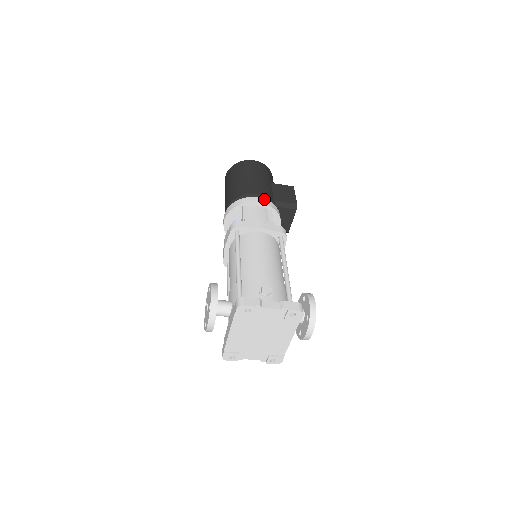
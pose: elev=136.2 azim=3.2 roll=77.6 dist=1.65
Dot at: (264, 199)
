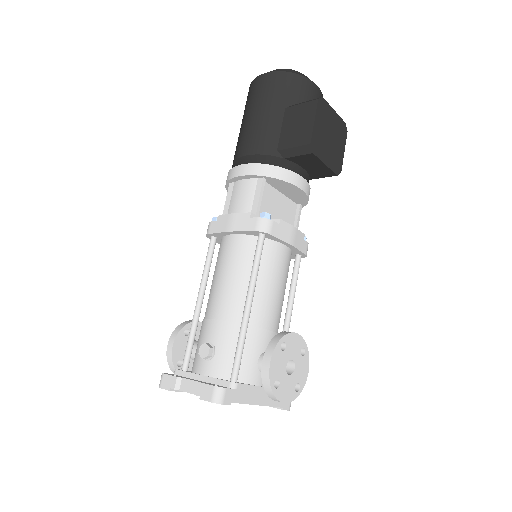
Dot at: (250, 164)
